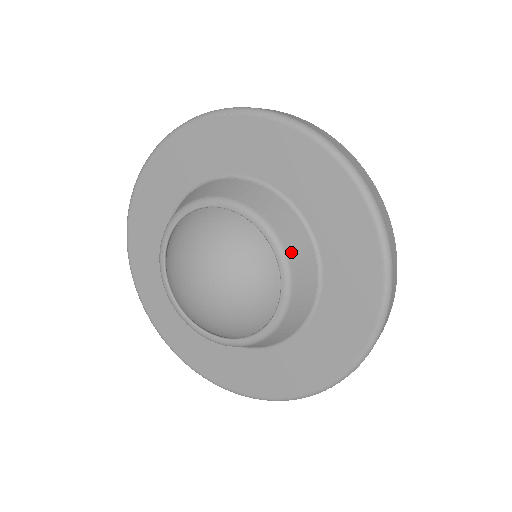
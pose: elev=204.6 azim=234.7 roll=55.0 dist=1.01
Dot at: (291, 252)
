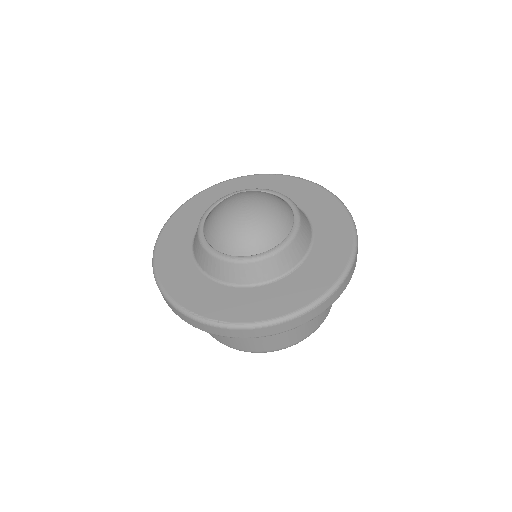
Dot at: (301, 215)
